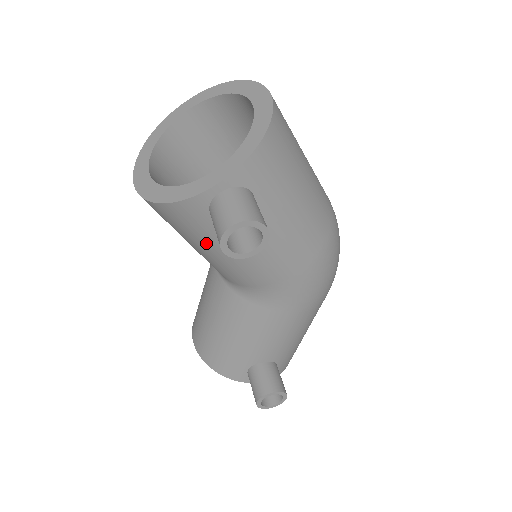
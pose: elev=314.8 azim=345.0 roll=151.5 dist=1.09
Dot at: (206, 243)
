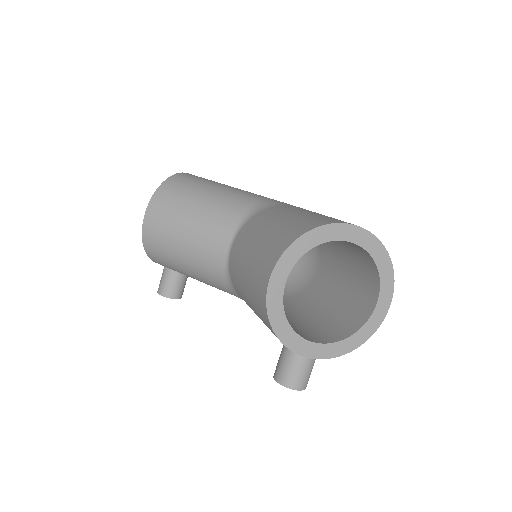
Dot at: occluded
